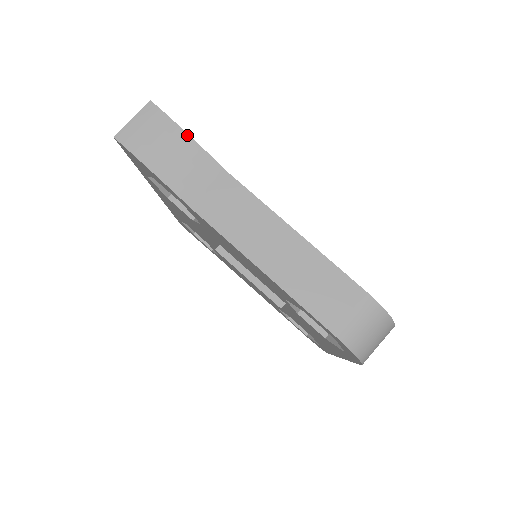
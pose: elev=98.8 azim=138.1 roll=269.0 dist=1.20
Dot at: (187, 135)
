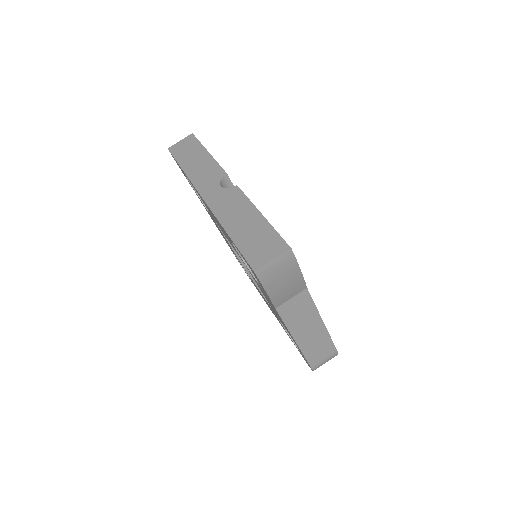
Dot at: (300, 272)
